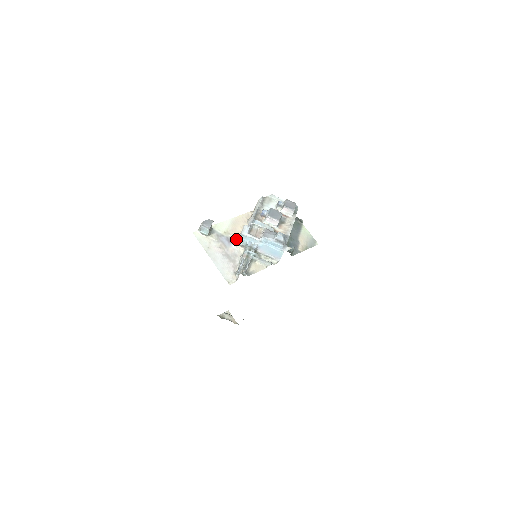
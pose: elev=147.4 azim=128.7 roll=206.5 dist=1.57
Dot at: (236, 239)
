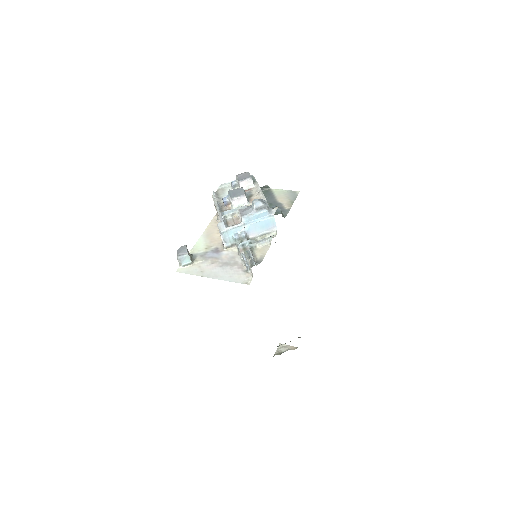
Dot at: (221, 245)
